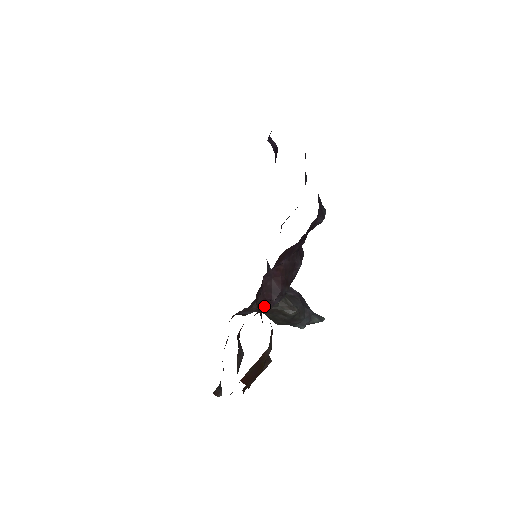
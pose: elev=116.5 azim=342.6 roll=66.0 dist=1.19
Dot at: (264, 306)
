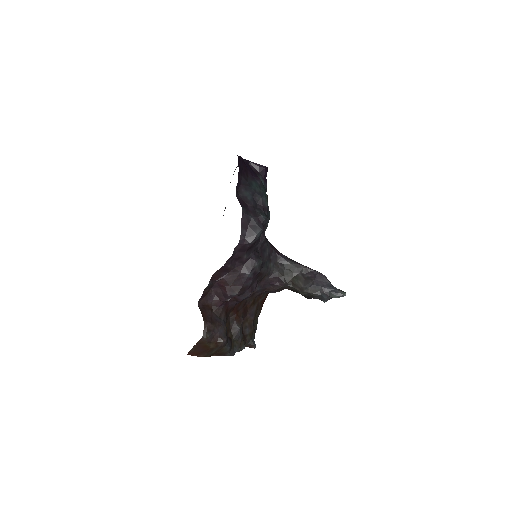
Dot at: (236, 301)
